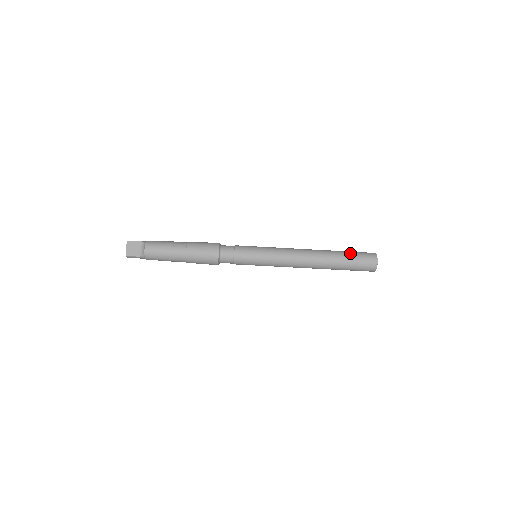
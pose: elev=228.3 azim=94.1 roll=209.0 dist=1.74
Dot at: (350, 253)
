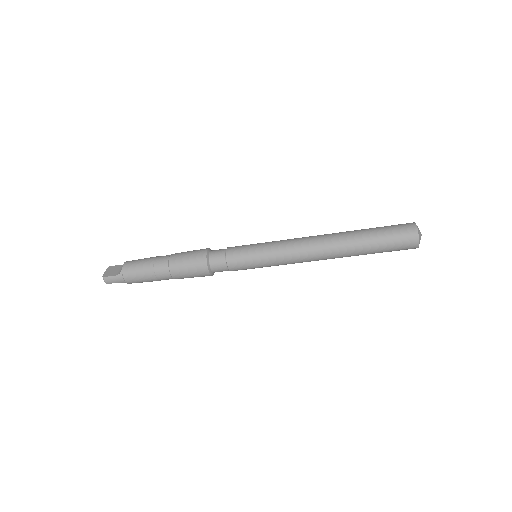
Dot at: (376, 227)
